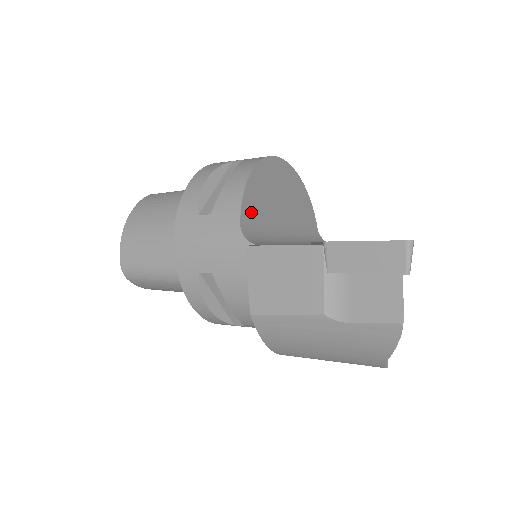
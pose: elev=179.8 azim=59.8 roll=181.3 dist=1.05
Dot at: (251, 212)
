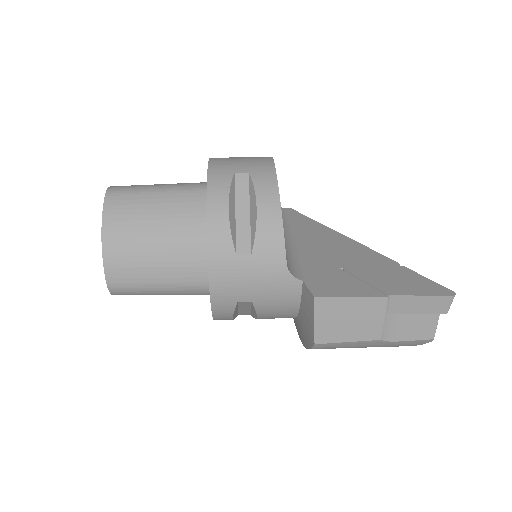
Dot at: occluded
